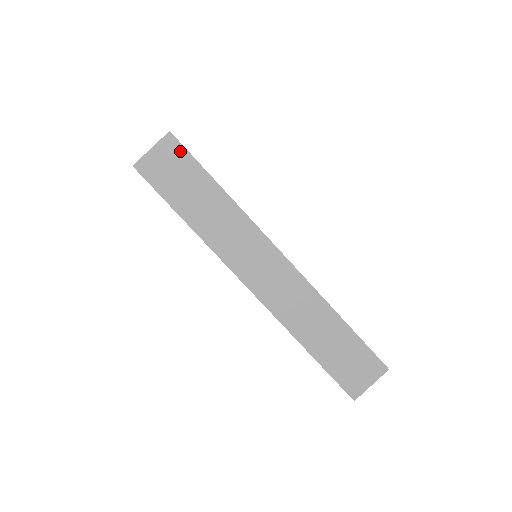
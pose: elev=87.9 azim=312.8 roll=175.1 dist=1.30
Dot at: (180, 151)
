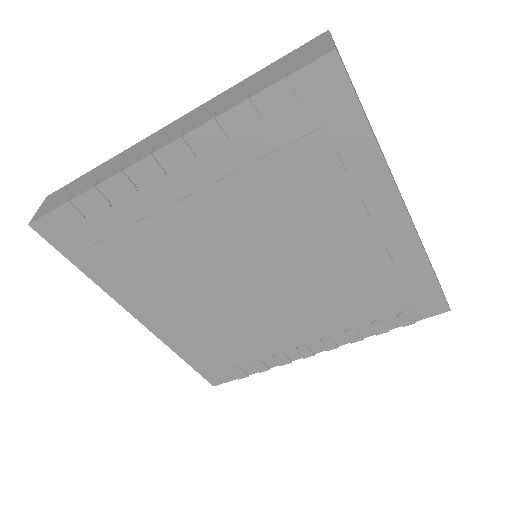
Dot at: occluded
